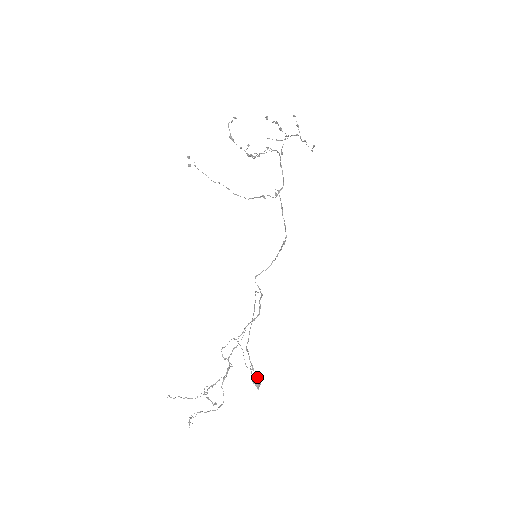
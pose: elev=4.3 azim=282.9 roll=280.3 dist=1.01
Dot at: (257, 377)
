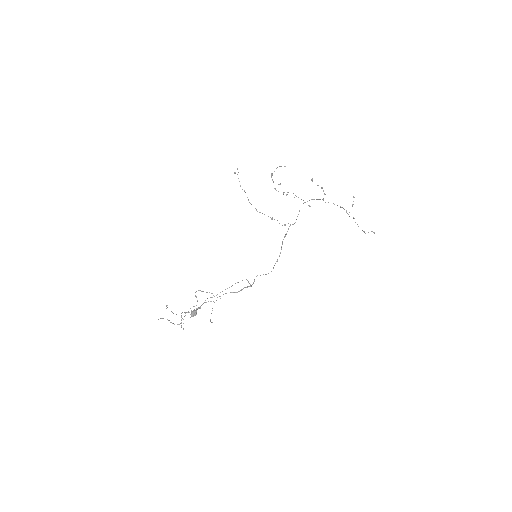
Dot at: (195, 311)
